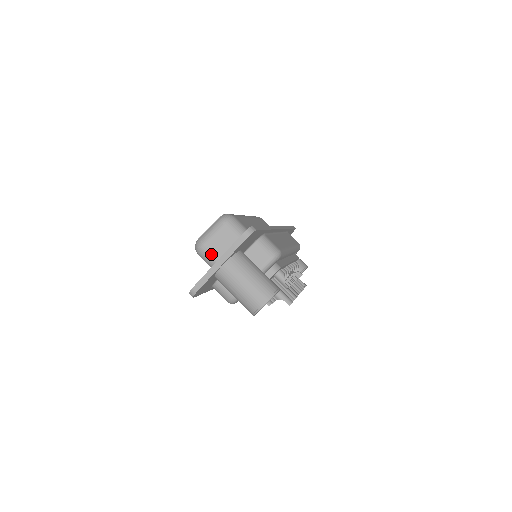
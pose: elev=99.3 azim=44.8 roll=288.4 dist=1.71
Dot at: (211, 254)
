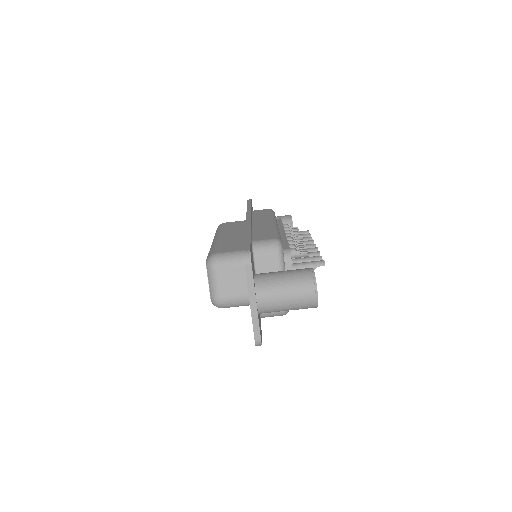
Dot at: (233, 298)
